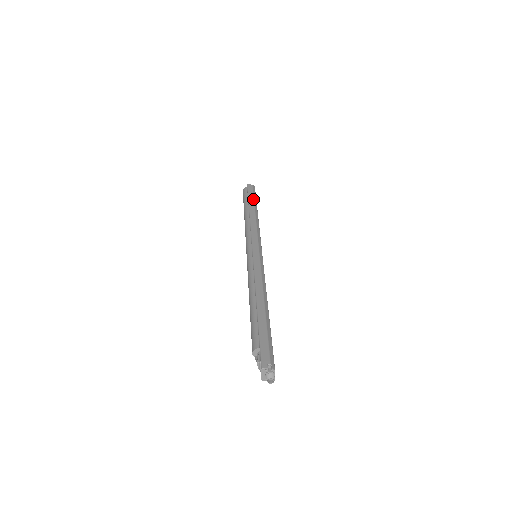
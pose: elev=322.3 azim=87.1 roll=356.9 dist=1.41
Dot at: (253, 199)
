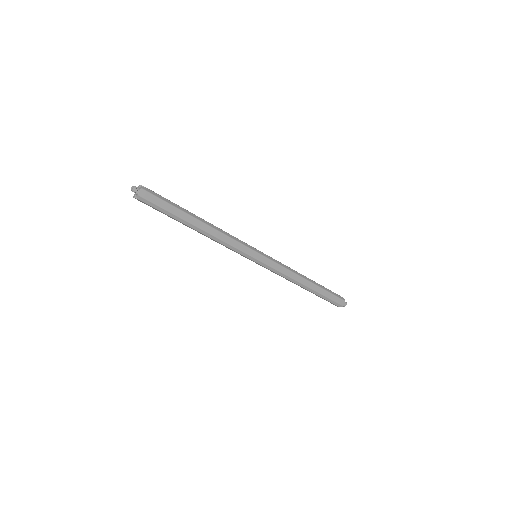
Dot at: (323, 286)
